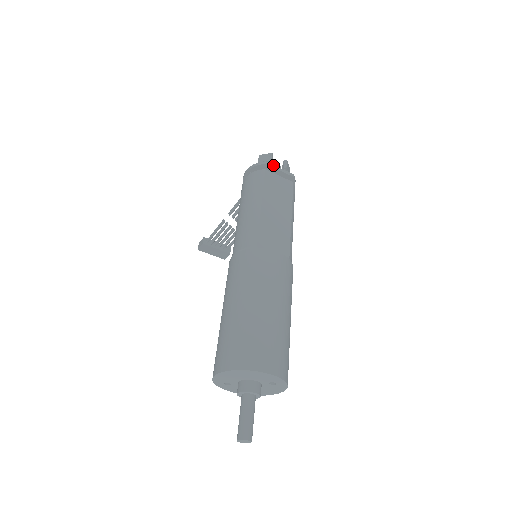
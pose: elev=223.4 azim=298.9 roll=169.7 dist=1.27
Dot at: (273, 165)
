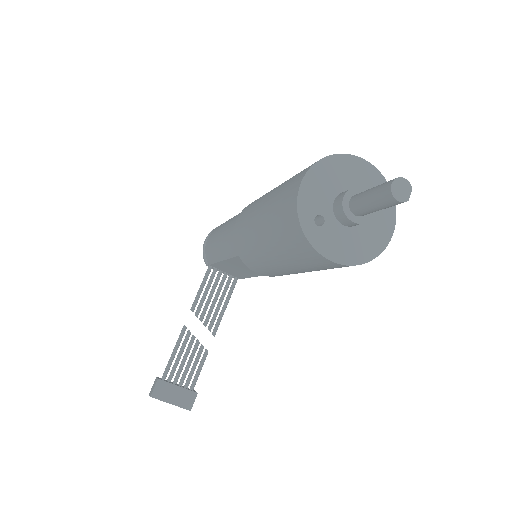
Dot at: occluded
